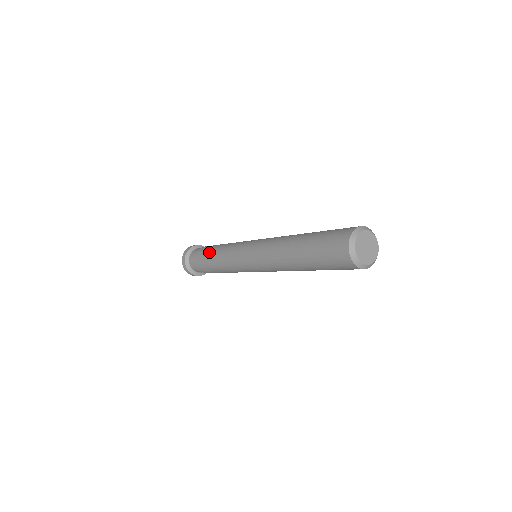
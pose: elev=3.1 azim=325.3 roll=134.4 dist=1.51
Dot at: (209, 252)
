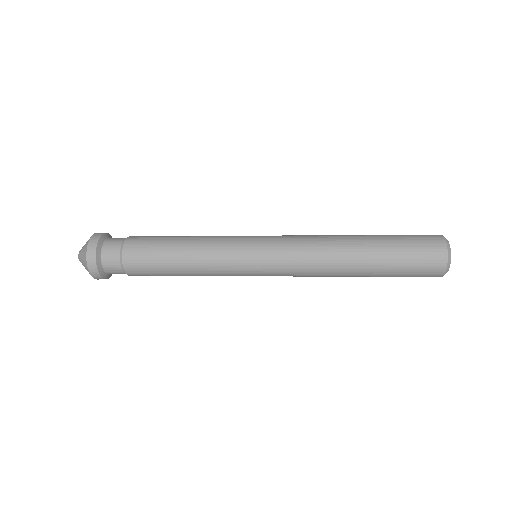
Dot at: (164, 265)
